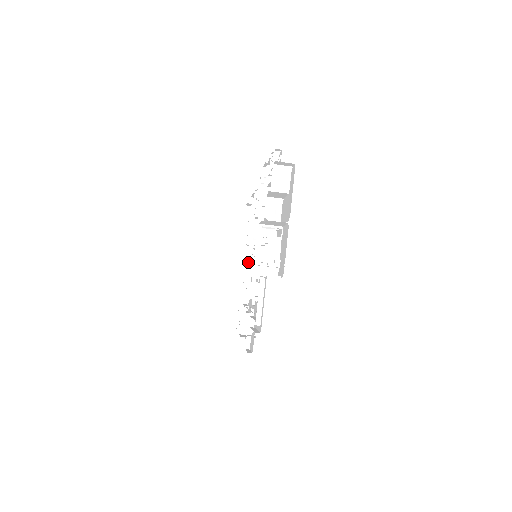
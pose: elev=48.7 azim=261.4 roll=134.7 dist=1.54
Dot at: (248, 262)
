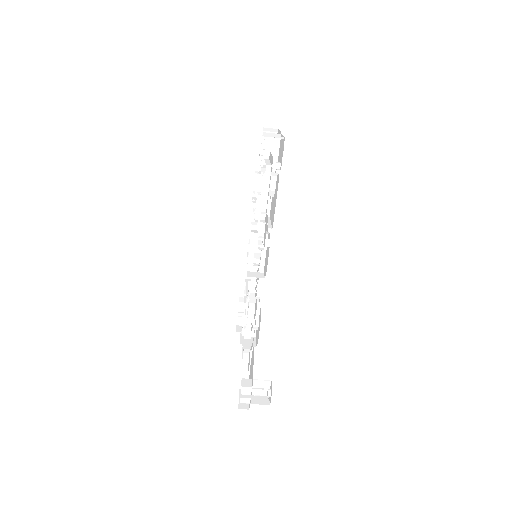
Dot at: (248, 277)
